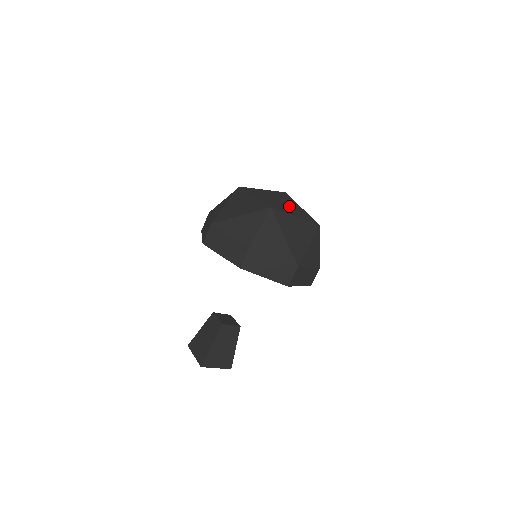
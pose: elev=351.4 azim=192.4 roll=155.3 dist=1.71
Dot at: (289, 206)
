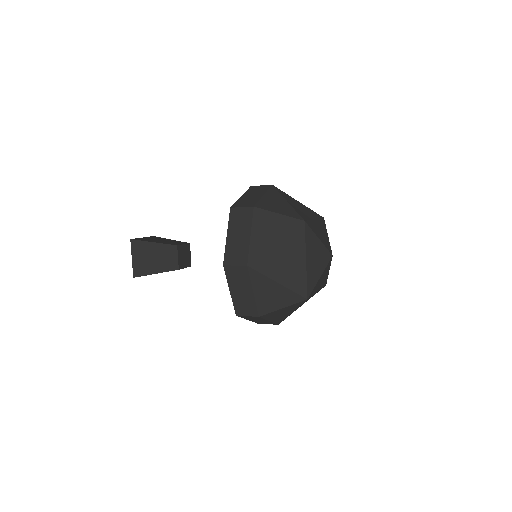
Dot at: (322, 279)
